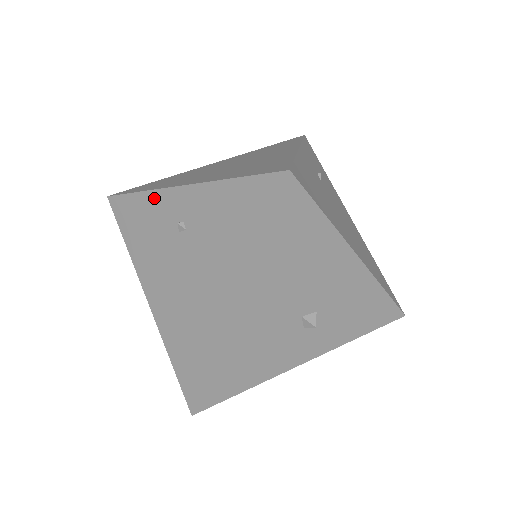
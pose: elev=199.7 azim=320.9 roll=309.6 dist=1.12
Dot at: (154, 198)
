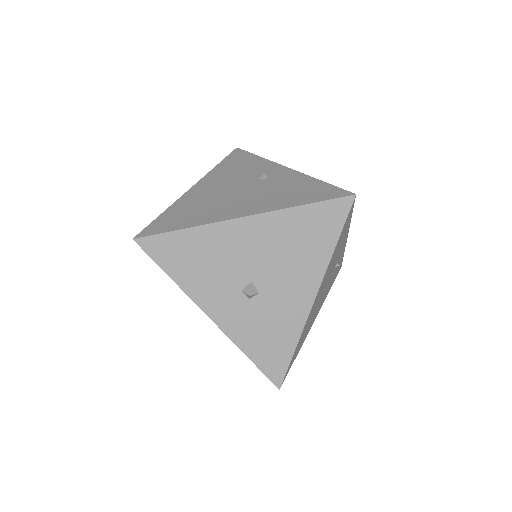
Dot at: (265, 162)
